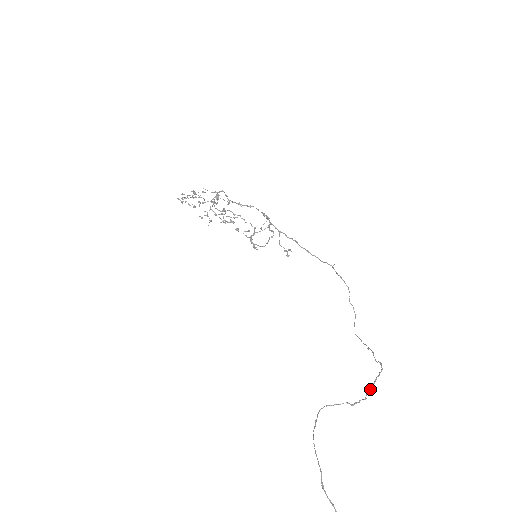
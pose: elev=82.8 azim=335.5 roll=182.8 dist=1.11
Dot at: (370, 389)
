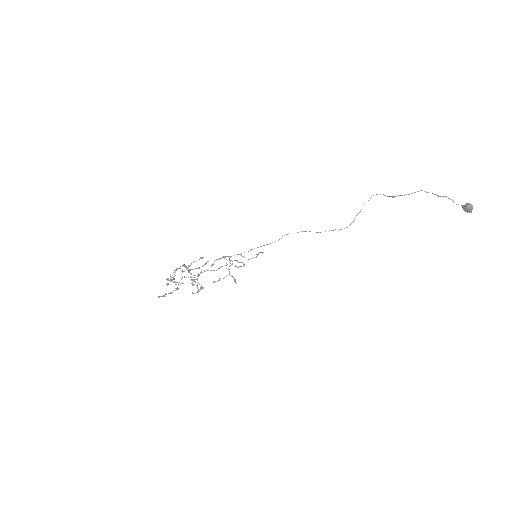
Dot at: (387, 196)
